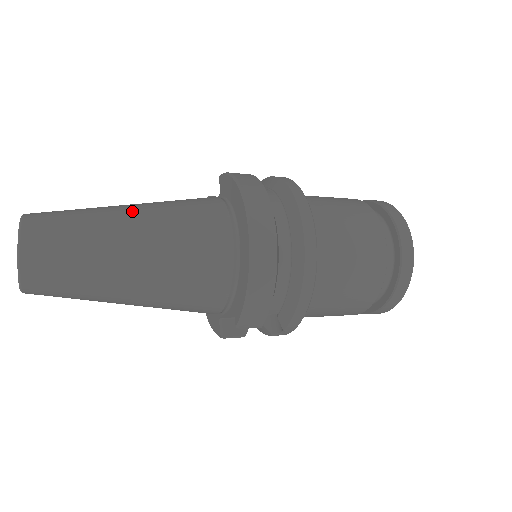
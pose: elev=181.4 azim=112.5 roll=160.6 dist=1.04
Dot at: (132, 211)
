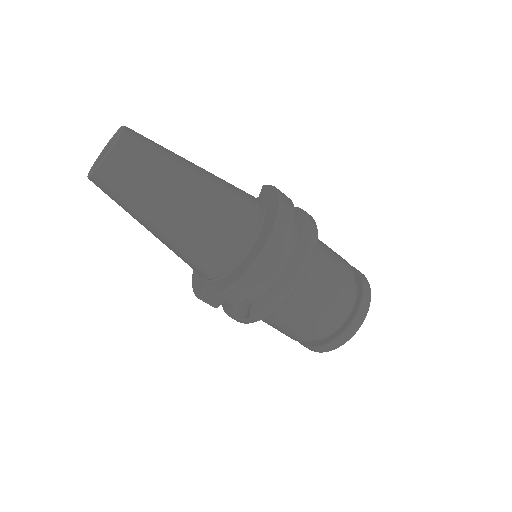
Dot at: (199, 170)
